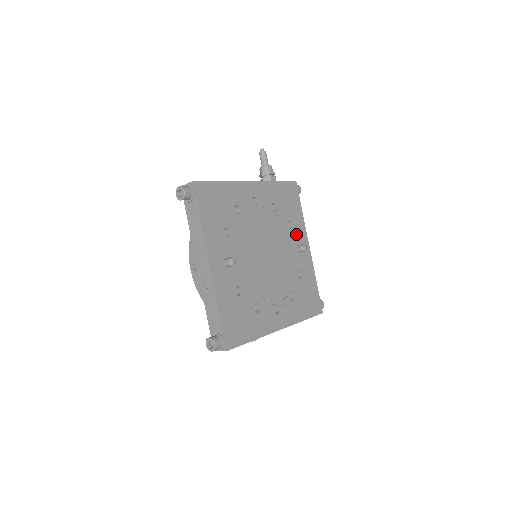
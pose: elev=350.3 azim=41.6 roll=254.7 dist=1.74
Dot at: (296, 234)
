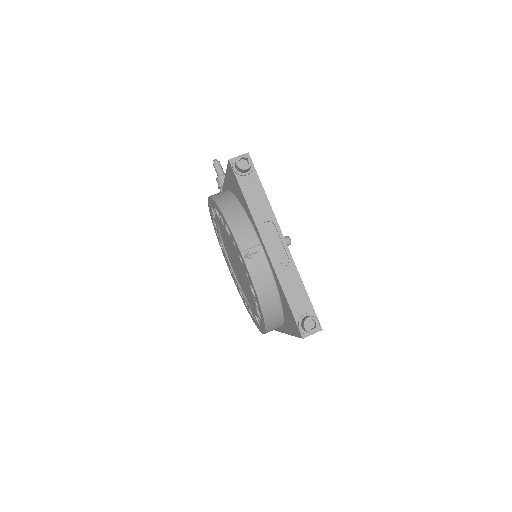
Dot at: occluded
